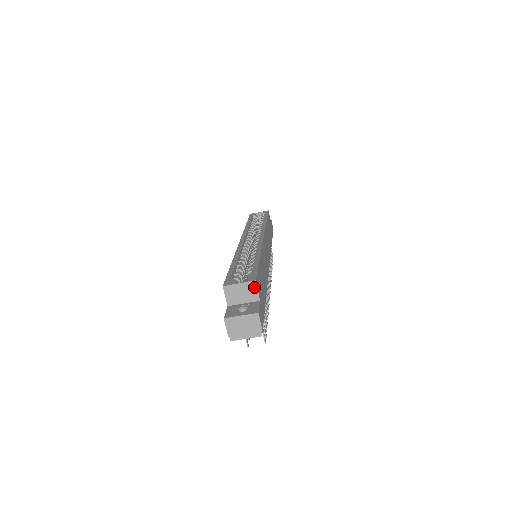
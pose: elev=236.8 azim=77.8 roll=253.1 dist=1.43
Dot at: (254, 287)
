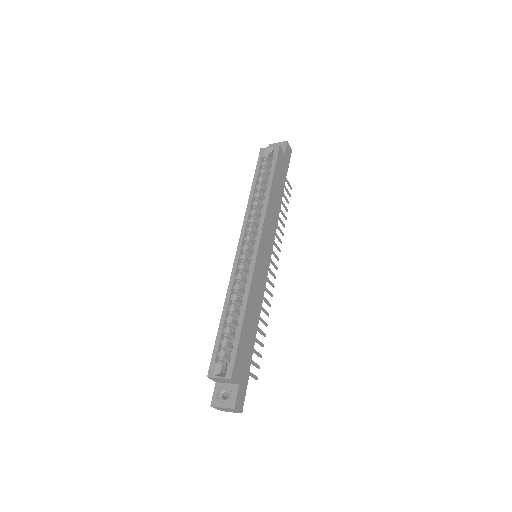
Dot at: (231, 380)
